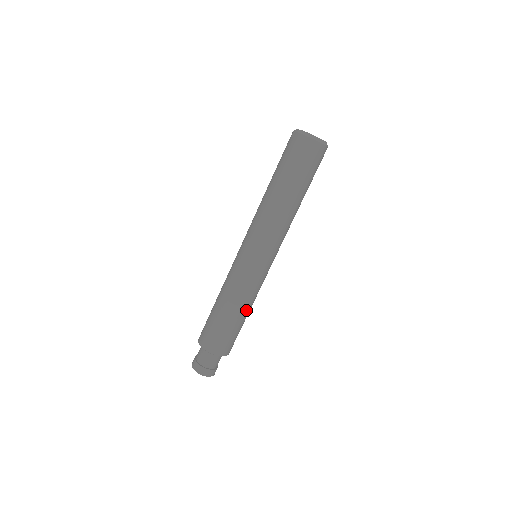
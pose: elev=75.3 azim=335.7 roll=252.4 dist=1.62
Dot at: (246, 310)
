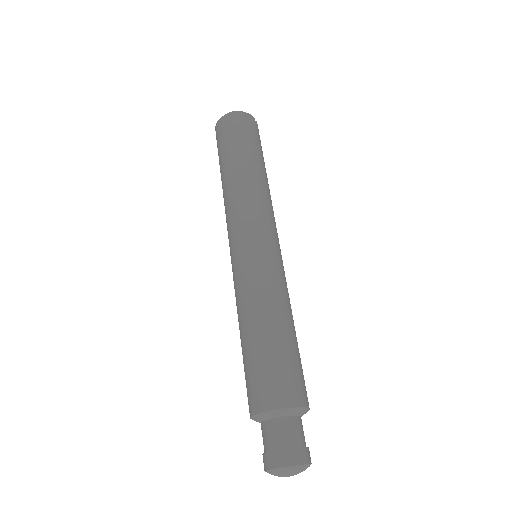
Dot at: (270, 316)
